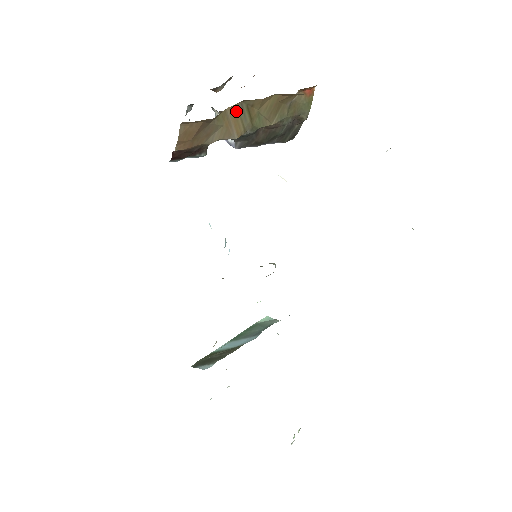
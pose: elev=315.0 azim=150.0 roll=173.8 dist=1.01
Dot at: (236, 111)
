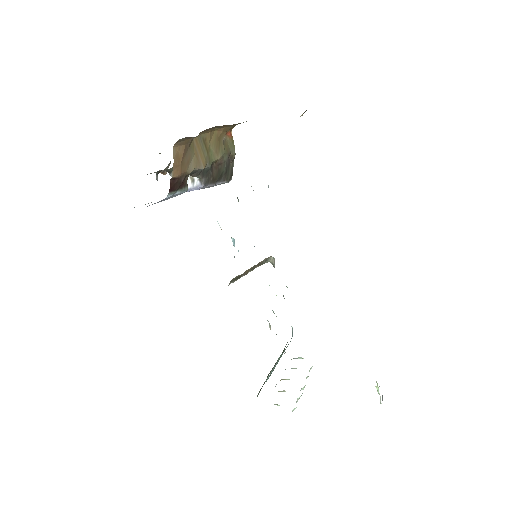
Dot at: (198, 143)
